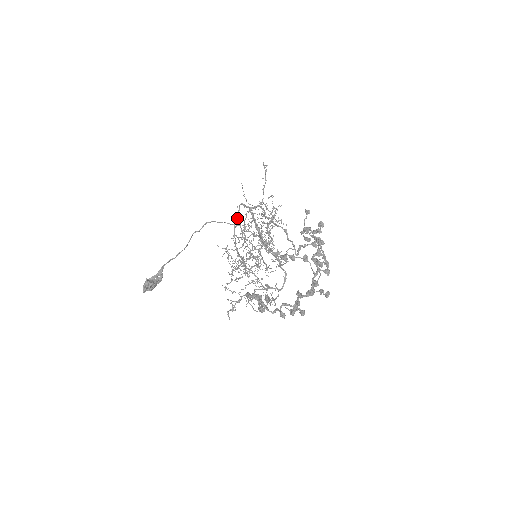
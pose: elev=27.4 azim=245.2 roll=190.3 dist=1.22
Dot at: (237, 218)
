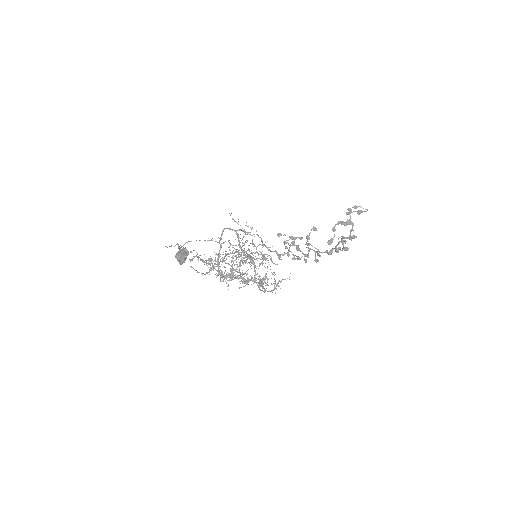
Dot at: (221, 239)
